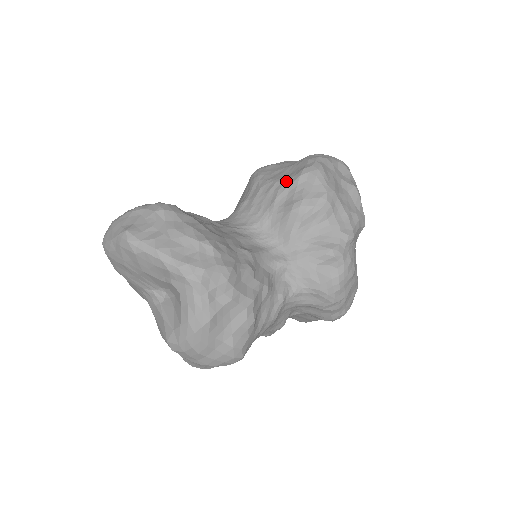
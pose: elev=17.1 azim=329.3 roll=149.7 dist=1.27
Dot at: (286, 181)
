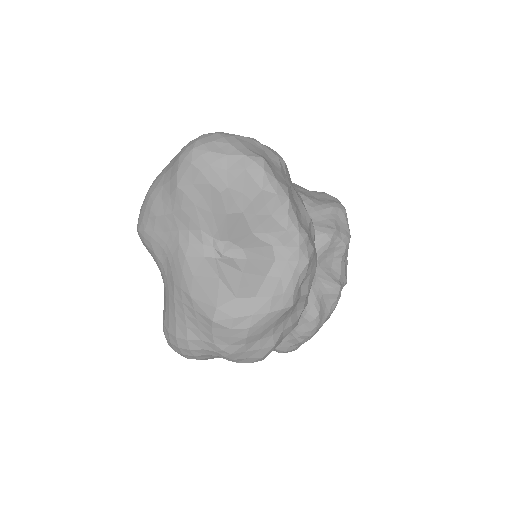
Dot at: (319, 203)
